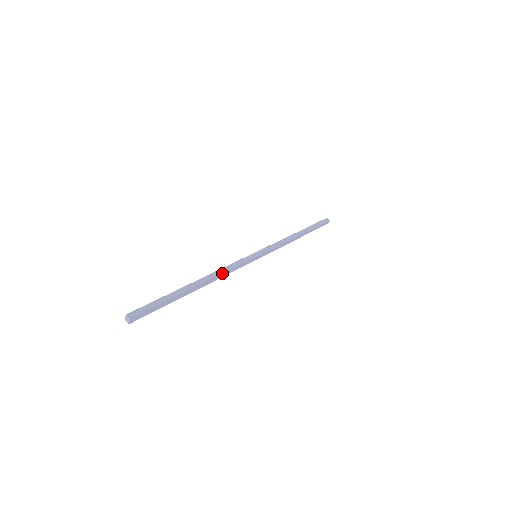
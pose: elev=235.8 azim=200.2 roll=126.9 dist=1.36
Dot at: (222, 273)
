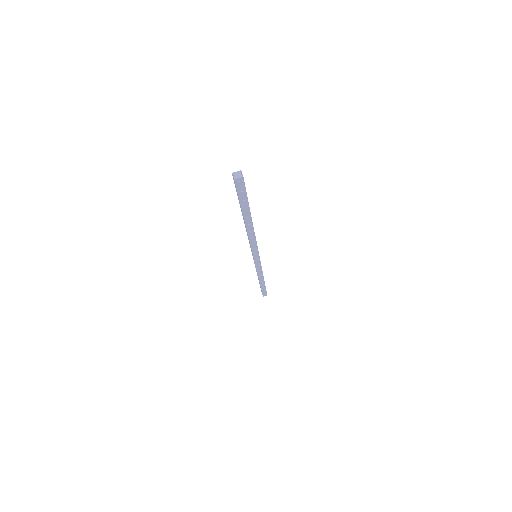
Dot at: (255, 236)
